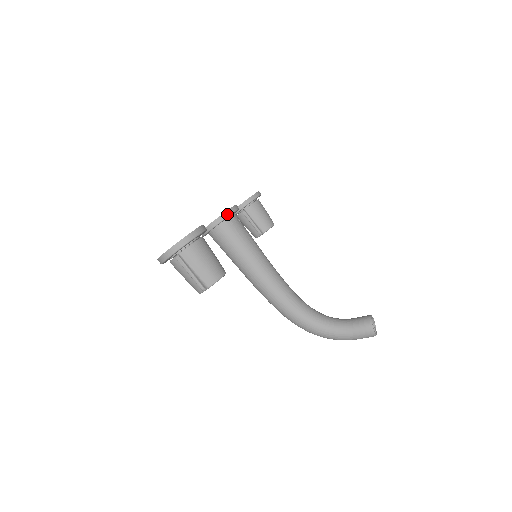
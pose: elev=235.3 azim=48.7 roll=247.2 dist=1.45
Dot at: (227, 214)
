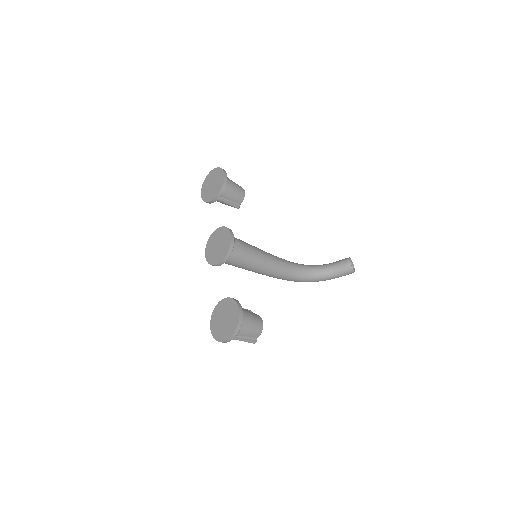
Dot at: (230, 251)
